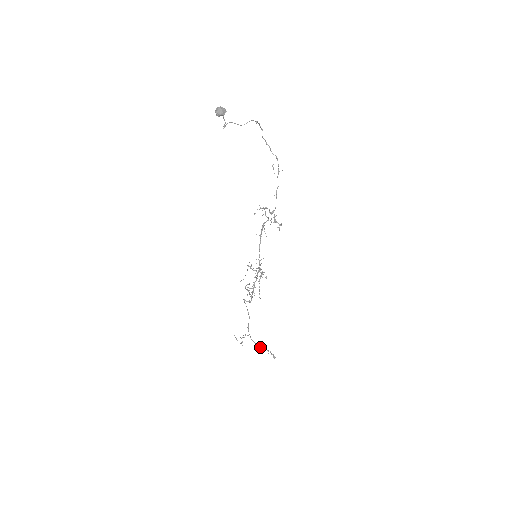
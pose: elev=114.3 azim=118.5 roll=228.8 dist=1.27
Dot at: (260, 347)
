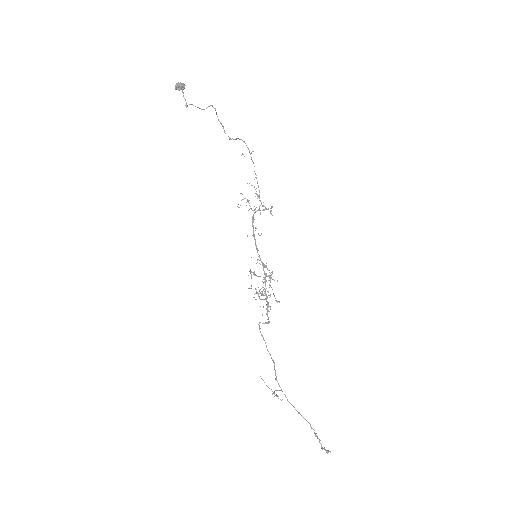
Dot at: (303, 417)
